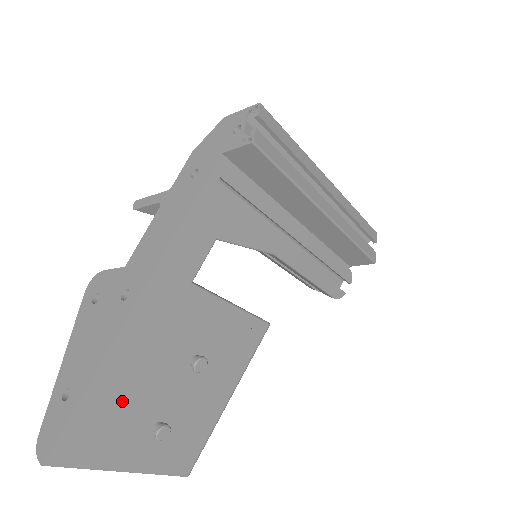
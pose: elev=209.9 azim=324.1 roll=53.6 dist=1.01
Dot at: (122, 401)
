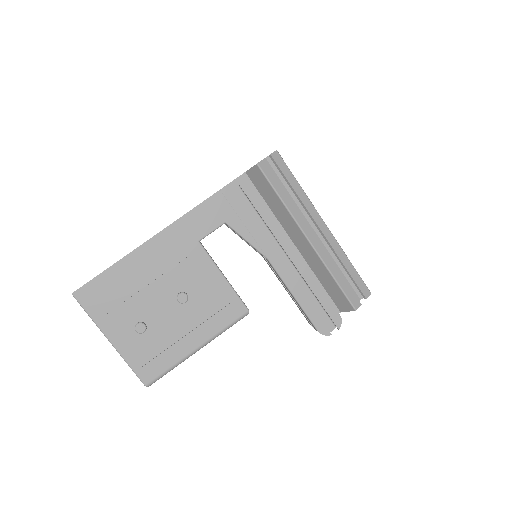
Dot at: (128, 289)
